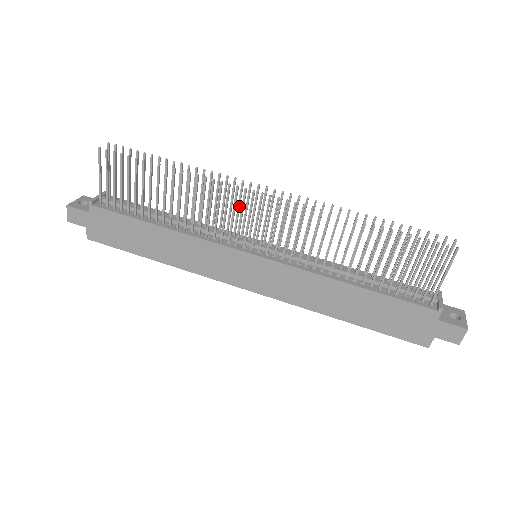
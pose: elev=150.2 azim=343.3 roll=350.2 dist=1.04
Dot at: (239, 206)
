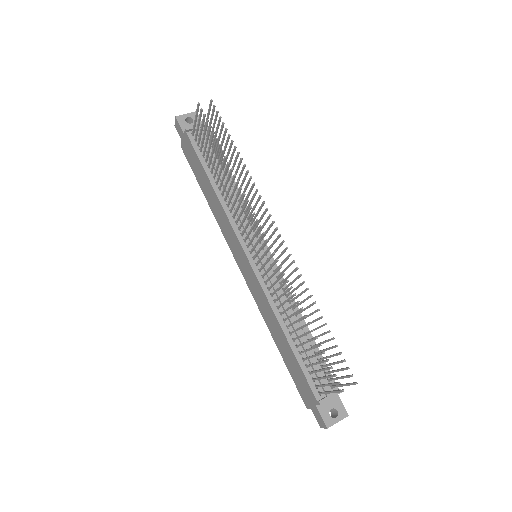
Dot at: (260, 219)
